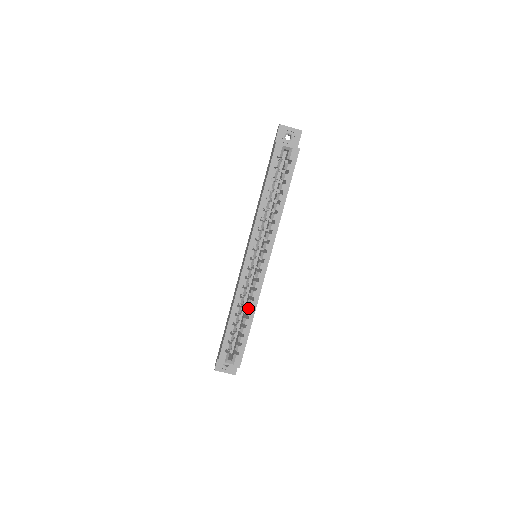
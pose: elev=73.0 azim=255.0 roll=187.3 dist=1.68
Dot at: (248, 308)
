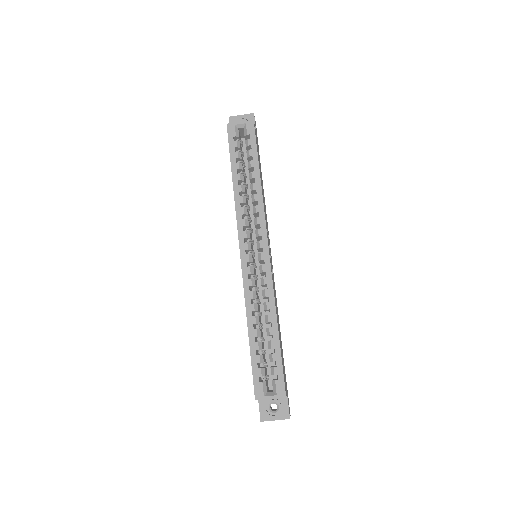
Dot at: (267, 315)
